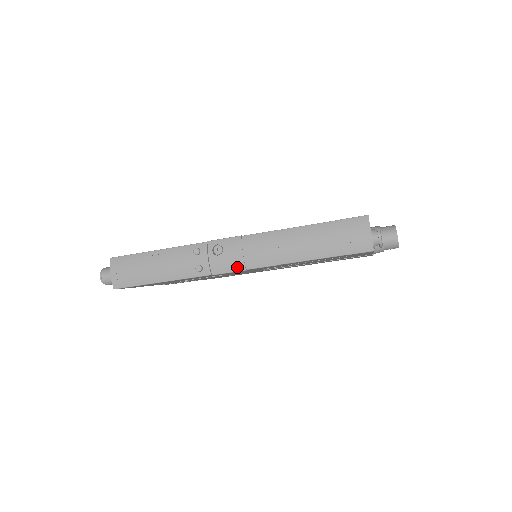
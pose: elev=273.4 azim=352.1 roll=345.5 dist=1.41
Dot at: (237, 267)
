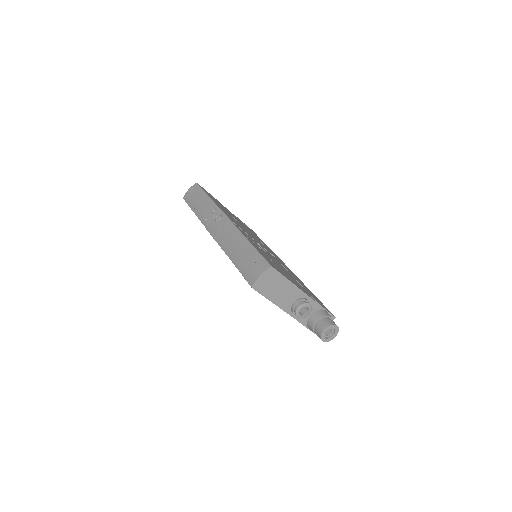
Dot at: (214, 234)
